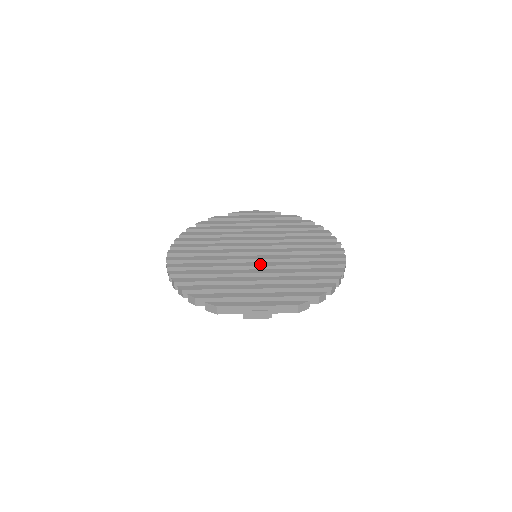
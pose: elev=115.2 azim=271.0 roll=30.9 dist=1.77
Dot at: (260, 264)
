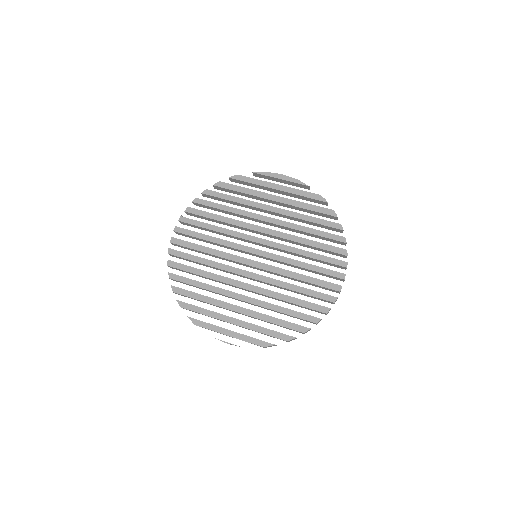
Dot at: (252, 276)
